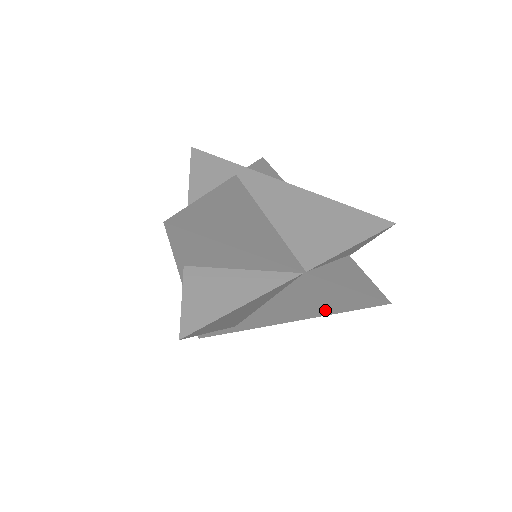
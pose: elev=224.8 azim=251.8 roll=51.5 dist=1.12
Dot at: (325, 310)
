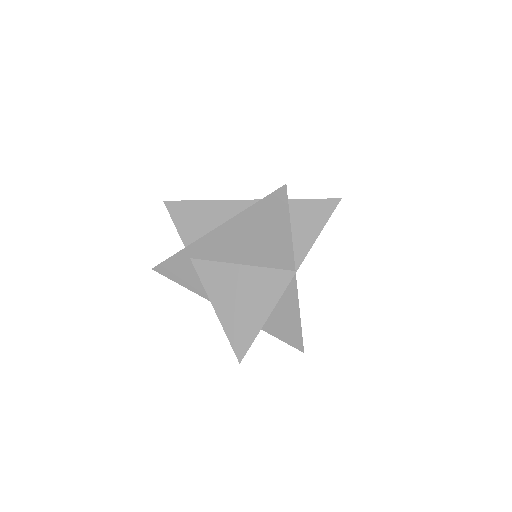
Dot at: occluded
